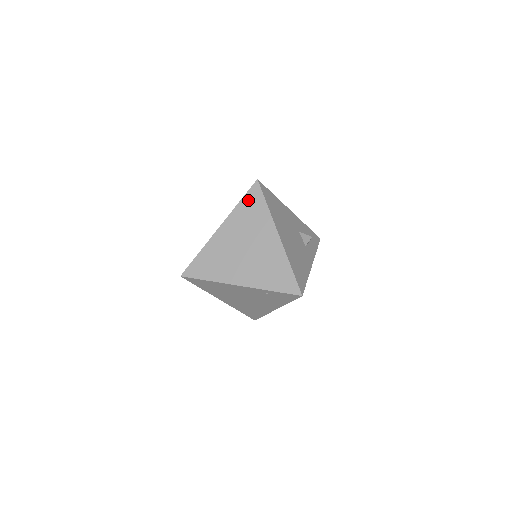
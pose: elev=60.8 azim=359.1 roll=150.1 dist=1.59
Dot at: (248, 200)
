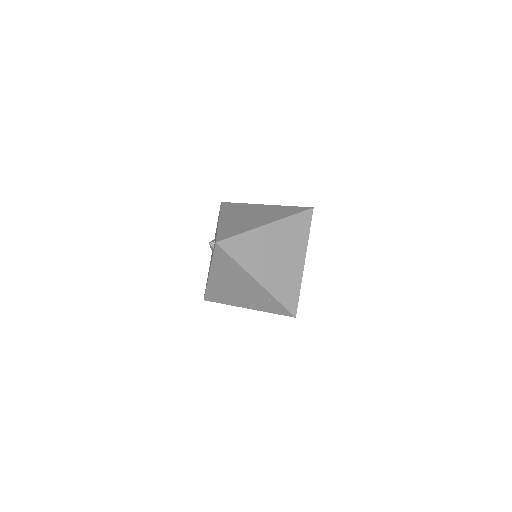
Dot at: (299, 218)
